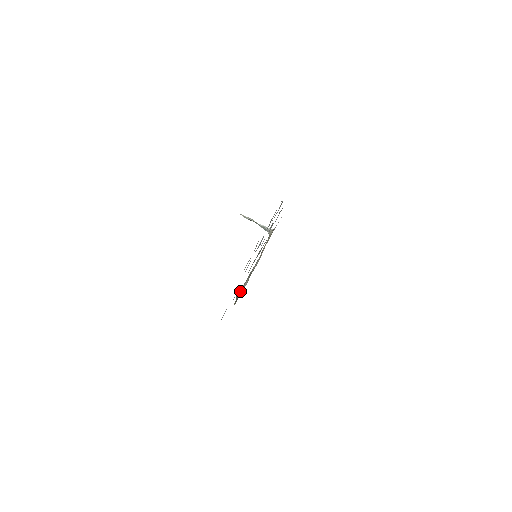
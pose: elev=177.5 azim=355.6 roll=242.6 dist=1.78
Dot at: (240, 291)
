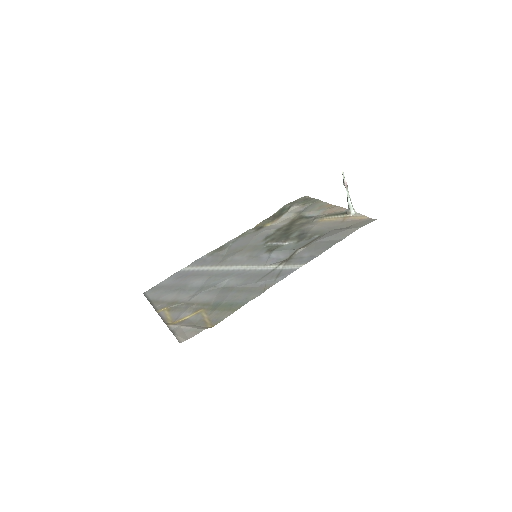
Dot at: (285, 211)
